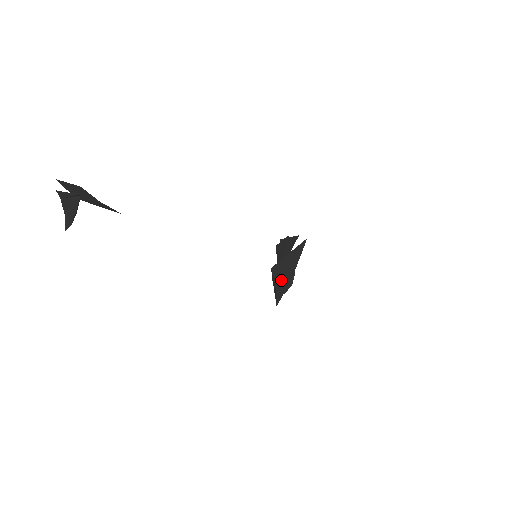
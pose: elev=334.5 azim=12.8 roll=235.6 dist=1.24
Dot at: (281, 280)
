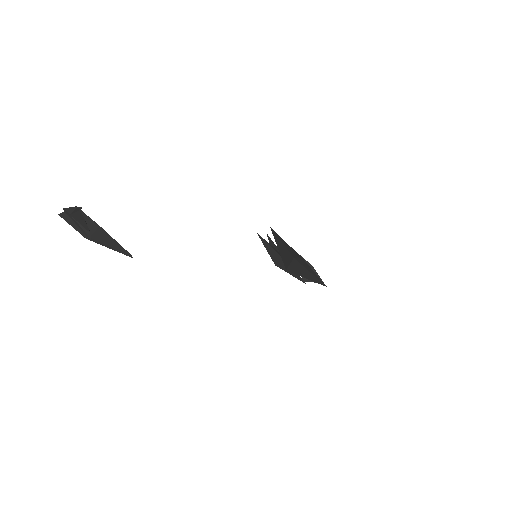
Dot at: (288, 252)
